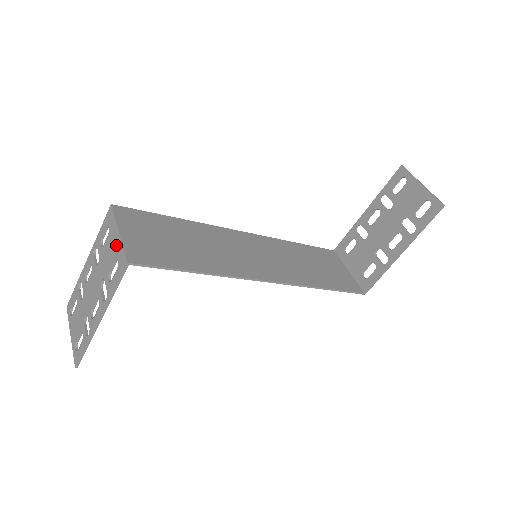
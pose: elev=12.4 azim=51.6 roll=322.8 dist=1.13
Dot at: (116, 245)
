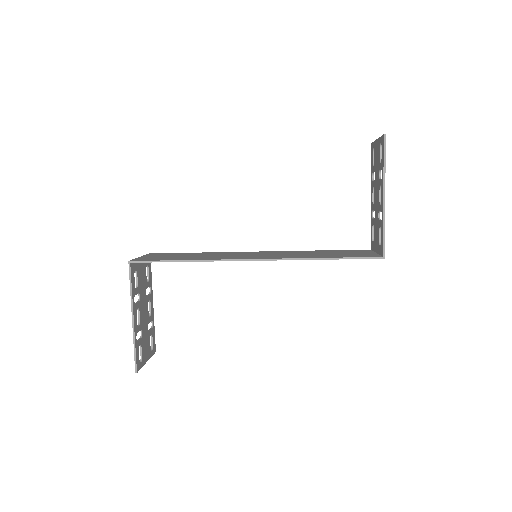
Dot at: (137, 265)
